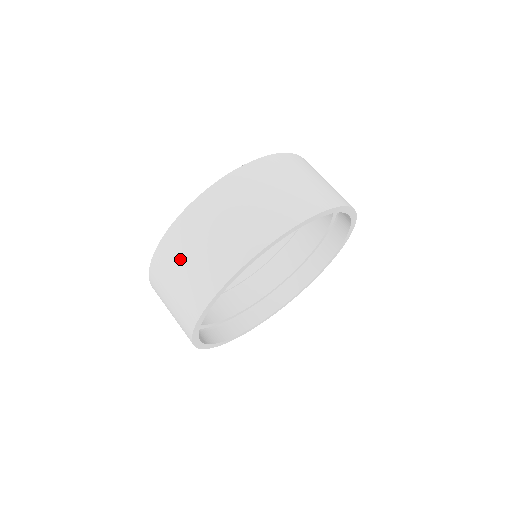
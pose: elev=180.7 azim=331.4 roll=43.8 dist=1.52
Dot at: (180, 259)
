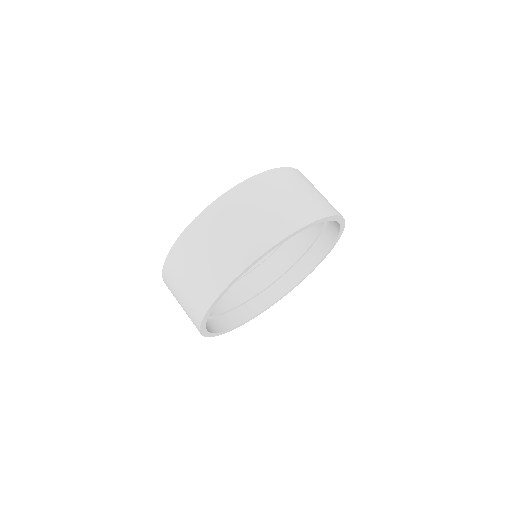
Dot at: (206, 243)
